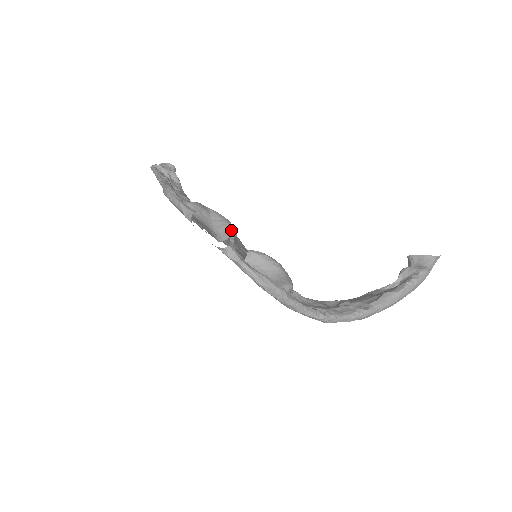
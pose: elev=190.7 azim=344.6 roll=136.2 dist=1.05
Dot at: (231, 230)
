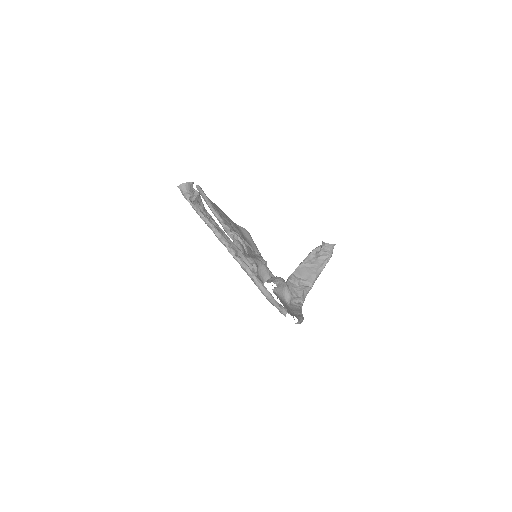
Dot at: (268, 274)
